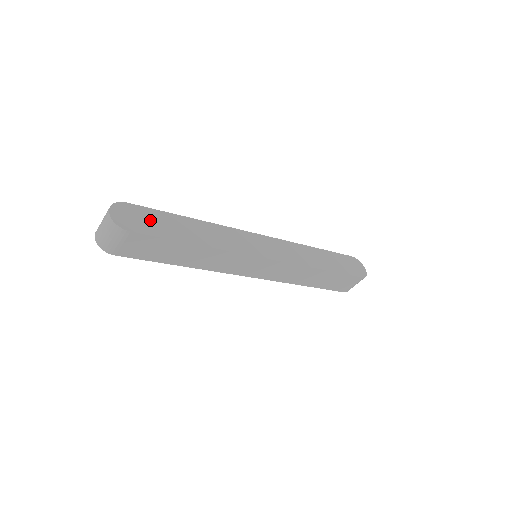
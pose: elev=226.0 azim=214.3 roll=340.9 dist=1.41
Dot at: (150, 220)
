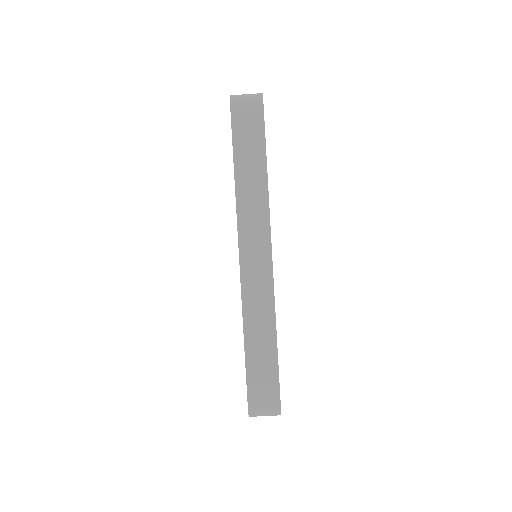
Dot at: occluded
